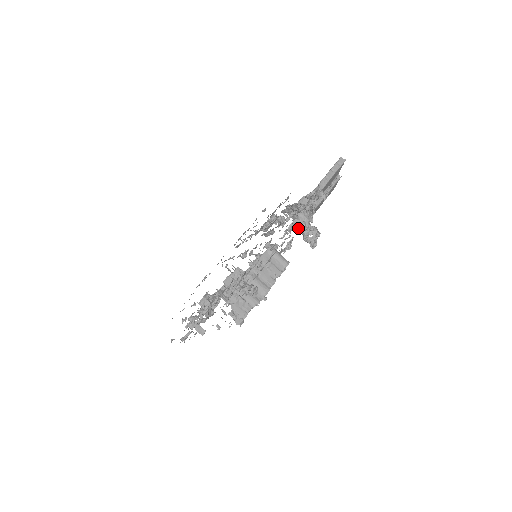
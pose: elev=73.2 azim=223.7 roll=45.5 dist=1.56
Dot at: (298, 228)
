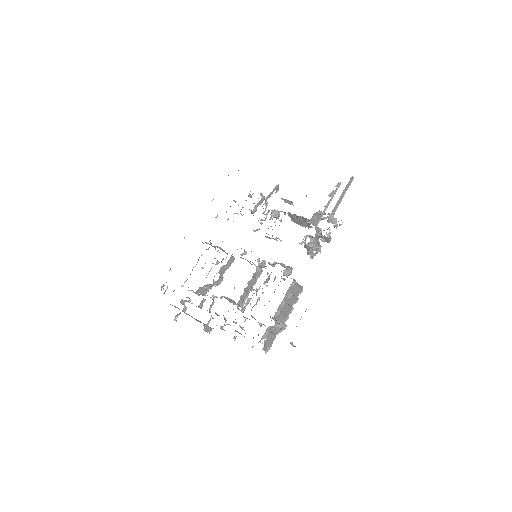
Dot at: (307, 247)
